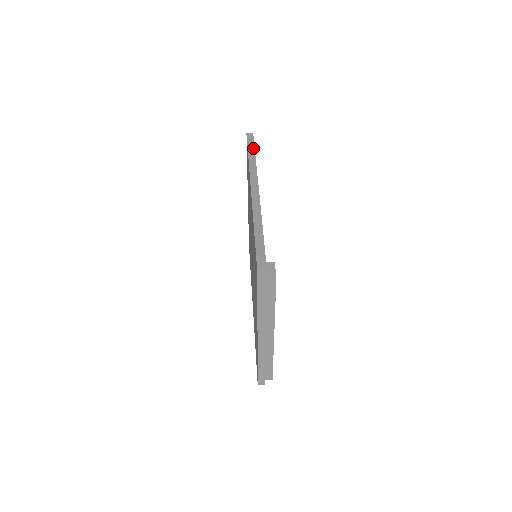
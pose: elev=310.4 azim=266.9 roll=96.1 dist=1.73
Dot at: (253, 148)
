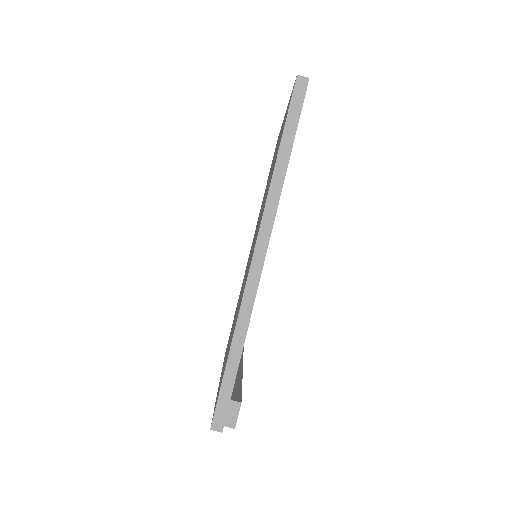
Dot at: (293, 134)
